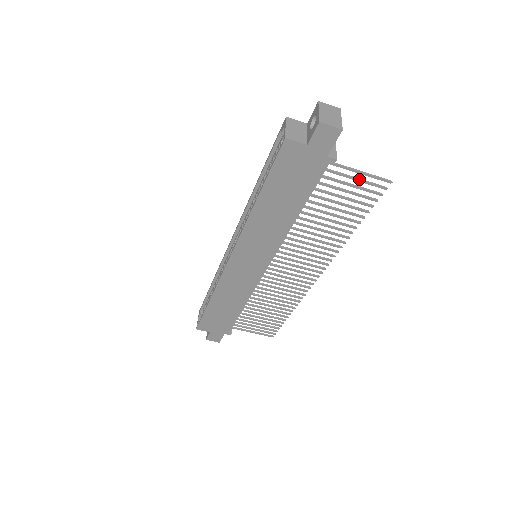
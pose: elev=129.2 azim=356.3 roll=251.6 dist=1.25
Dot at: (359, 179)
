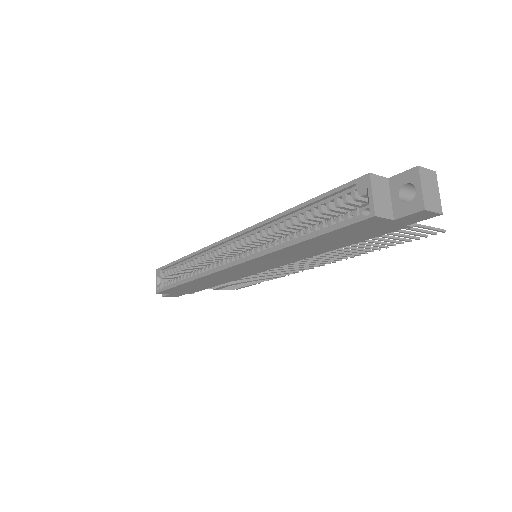
Dot at: (417, 230)
